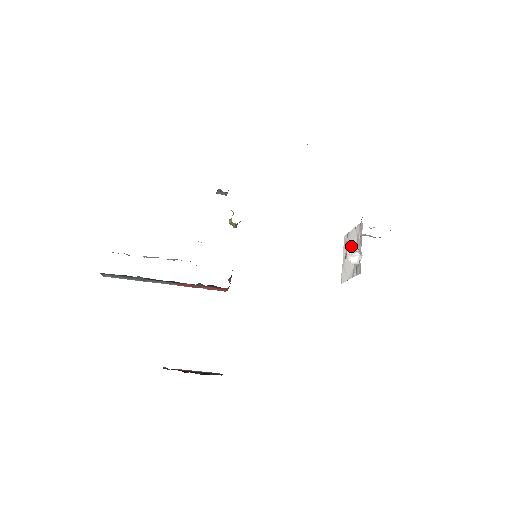
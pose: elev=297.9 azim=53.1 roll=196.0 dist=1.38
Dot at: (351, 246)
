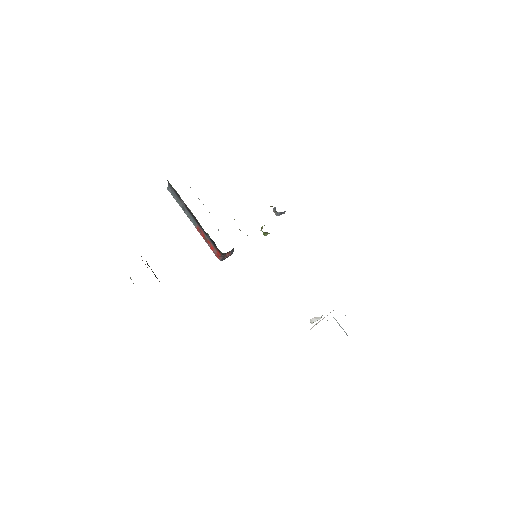
Dot at: (323, 318)
